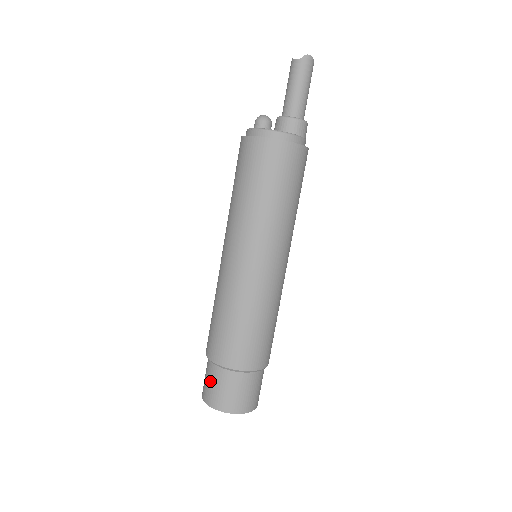
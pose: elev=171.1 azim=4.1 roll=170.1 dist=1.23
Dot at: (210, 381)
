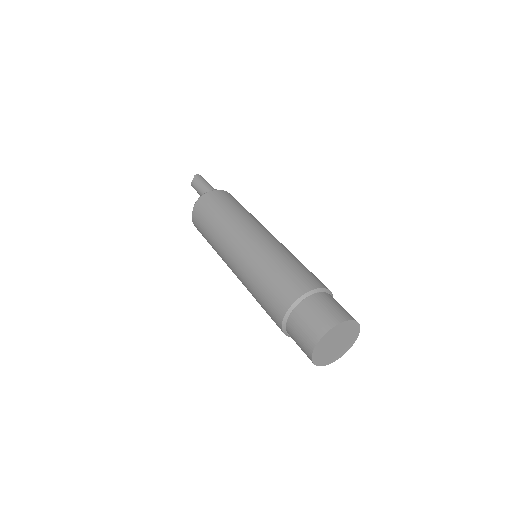
Dot at: (299, 331)
